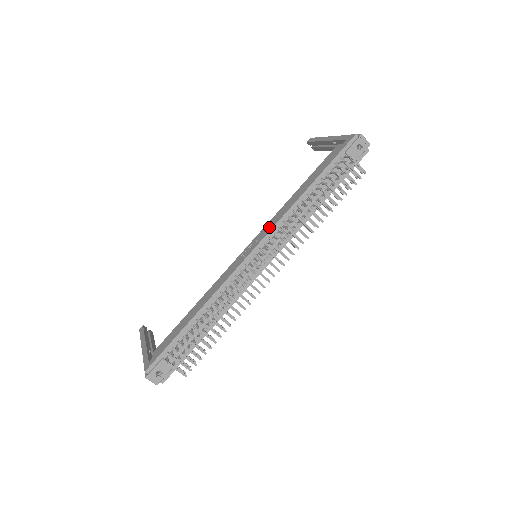
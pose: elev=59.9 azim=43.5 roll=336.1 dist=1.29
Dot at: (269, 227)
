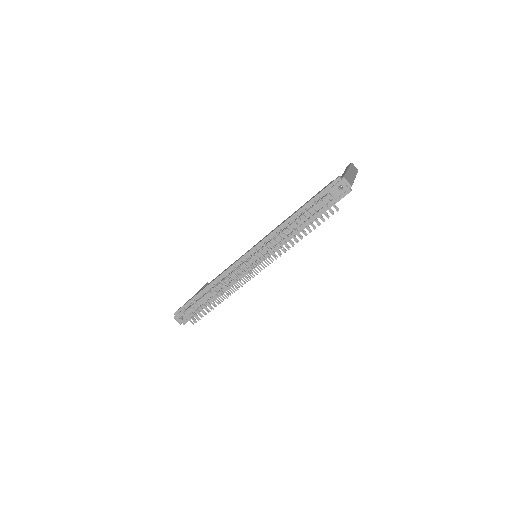
Dot at: (264, 237)
